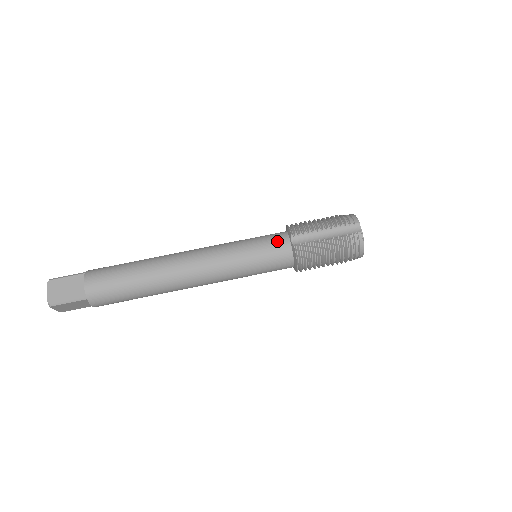
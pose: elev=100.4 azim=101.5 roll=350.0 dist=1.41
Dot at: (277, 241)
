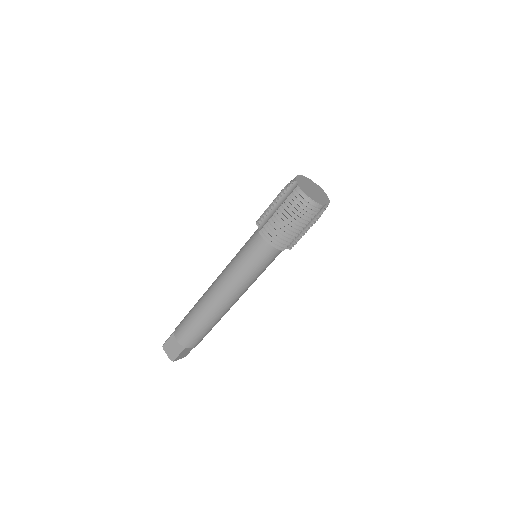
Dot at: (275, 256)
